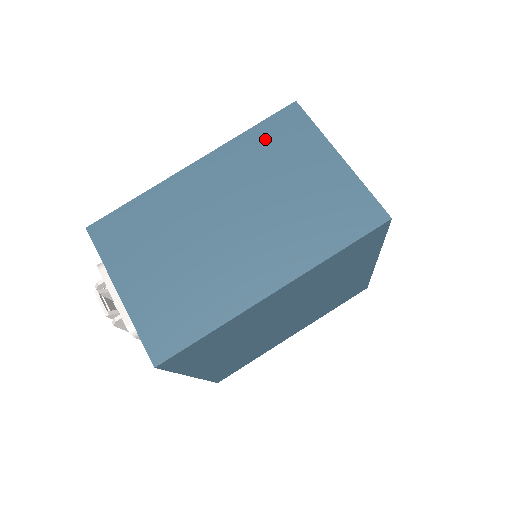
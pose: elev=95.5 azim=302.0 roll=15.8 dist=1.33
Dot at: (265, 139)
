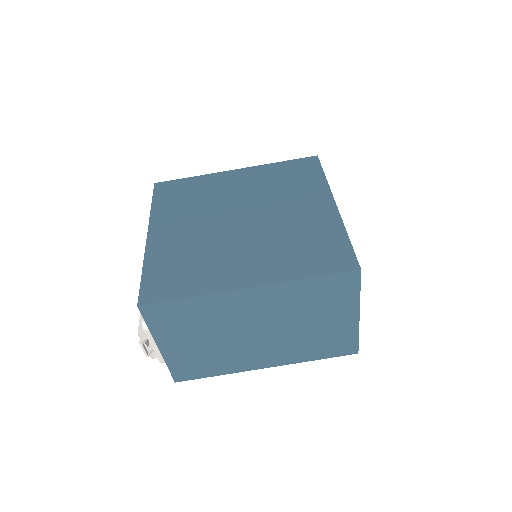
Dot at: (317, 289)
